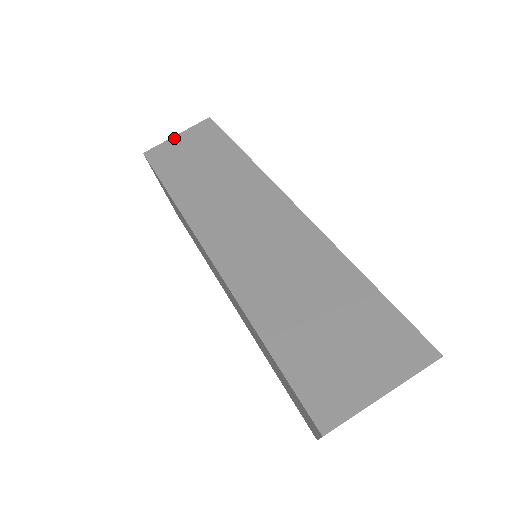
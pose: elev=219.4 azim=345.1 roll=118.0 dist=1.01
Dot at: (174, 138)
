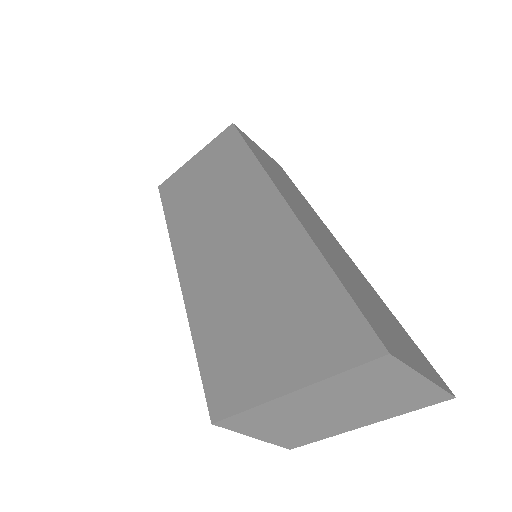
Dot at: (256, 144)
